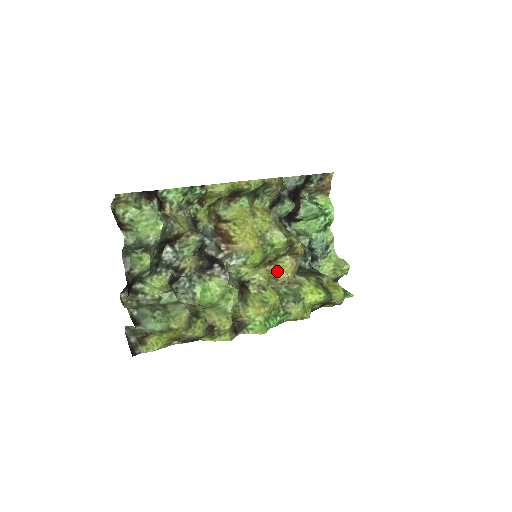
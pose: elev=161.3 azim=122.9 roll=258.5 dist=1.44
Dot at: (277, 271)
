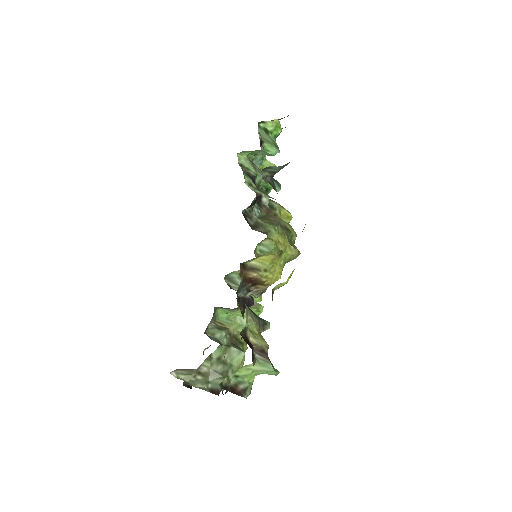
Dot at: occluded
